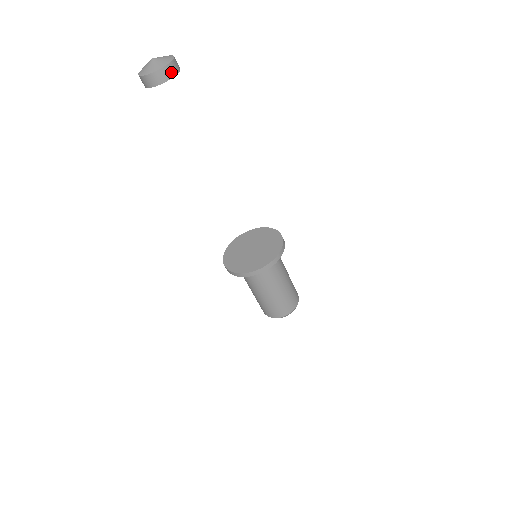
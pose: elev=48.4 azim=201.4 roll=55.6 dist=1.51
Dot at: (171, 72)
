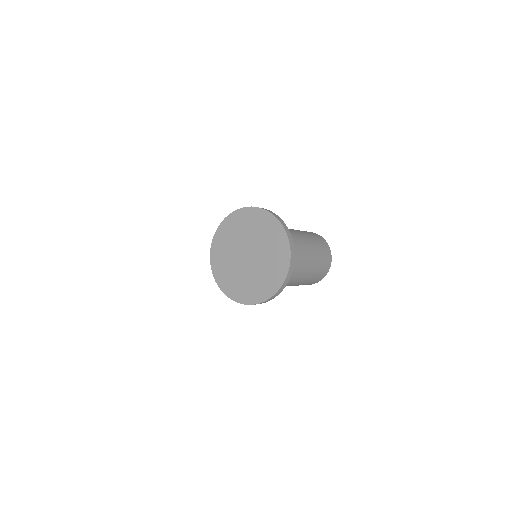
Dot at: out of frame
